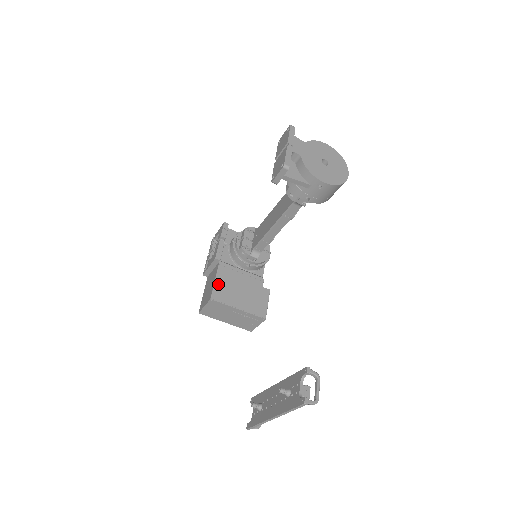
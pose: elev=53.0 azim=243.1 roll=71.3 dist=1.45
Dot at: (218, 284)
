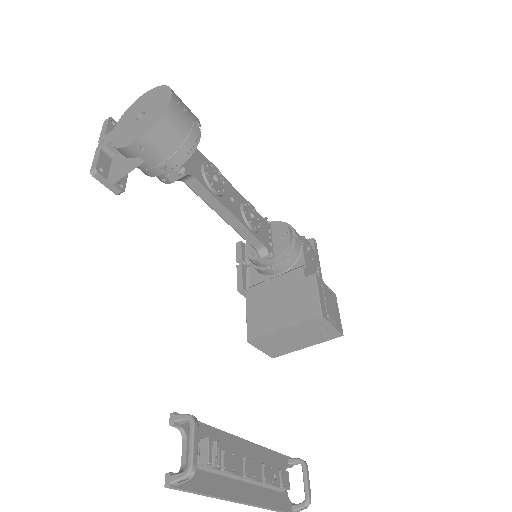
Dot at: (250, 317)
